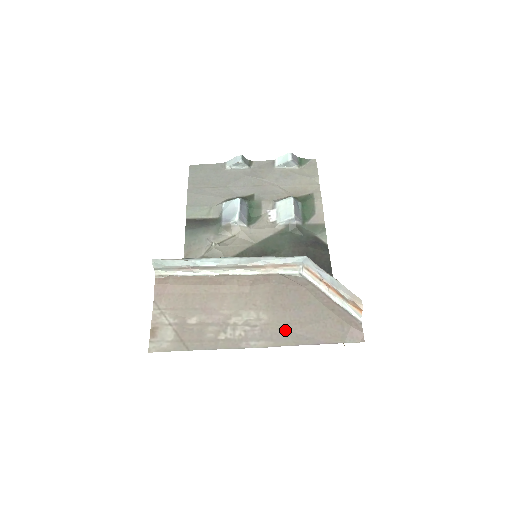
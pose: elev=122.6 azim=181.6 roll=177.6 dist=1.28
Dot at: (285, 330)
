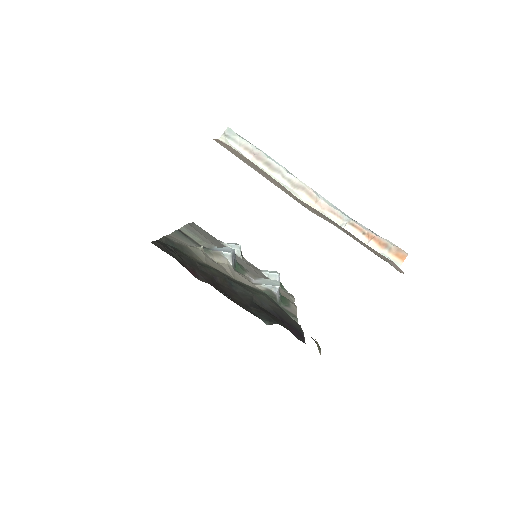
Dot at: (332, 223)
